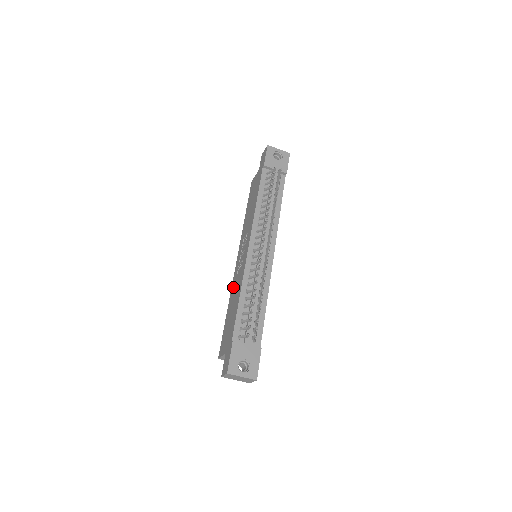
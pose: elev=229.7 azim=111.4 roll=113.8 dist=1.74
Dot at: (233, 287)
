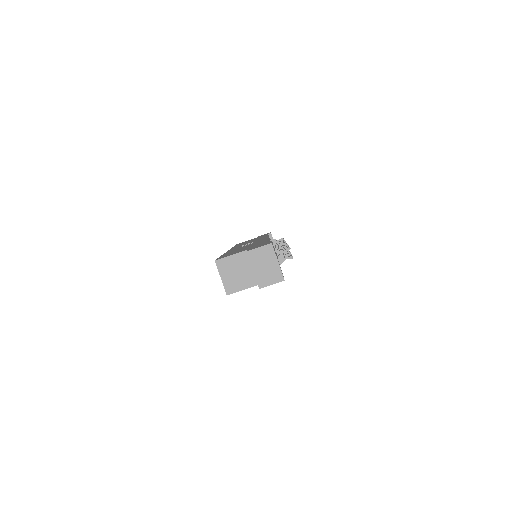
Dot at: occluded
